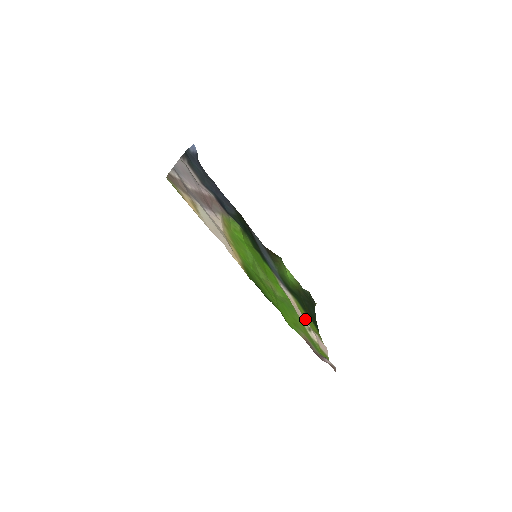
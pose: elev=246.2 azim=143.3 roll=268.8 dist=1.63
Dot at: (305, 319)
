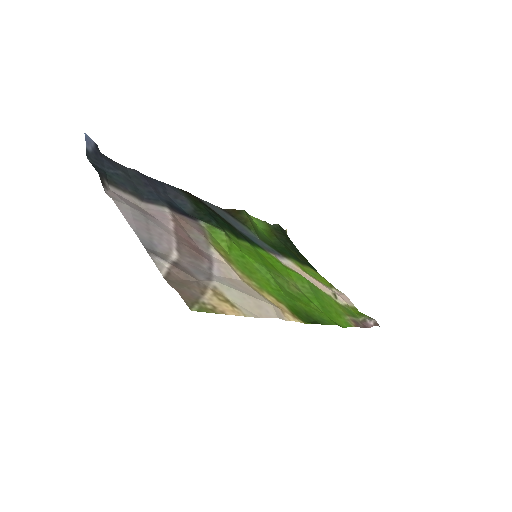
Dot at: (318, 281)
